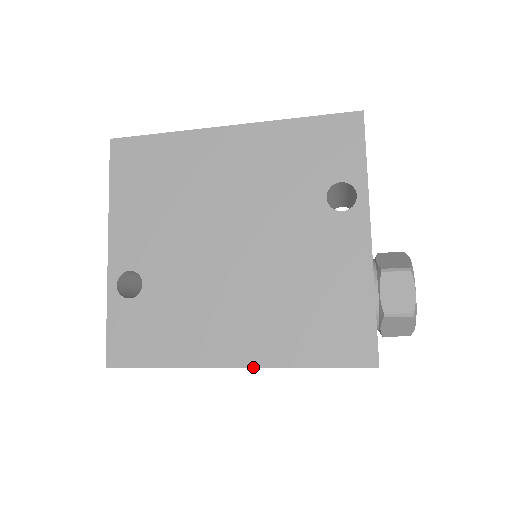
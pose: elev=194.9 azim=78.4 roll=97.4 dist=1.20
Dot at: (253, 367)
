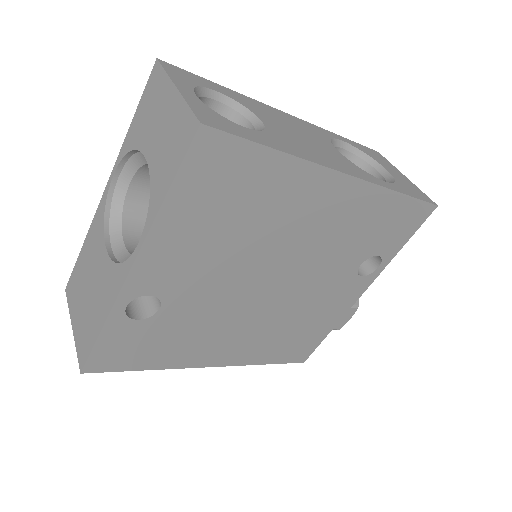
Dot at: occluded
